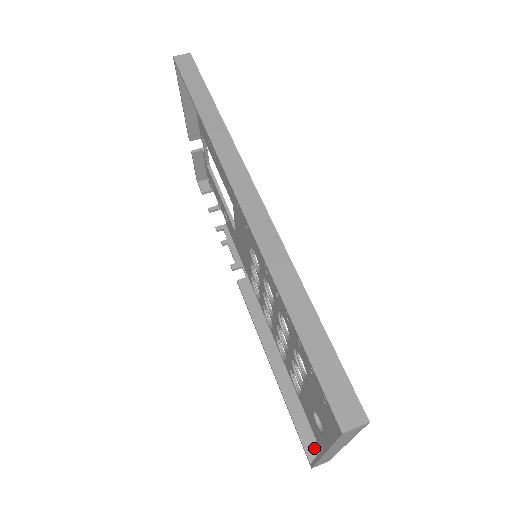
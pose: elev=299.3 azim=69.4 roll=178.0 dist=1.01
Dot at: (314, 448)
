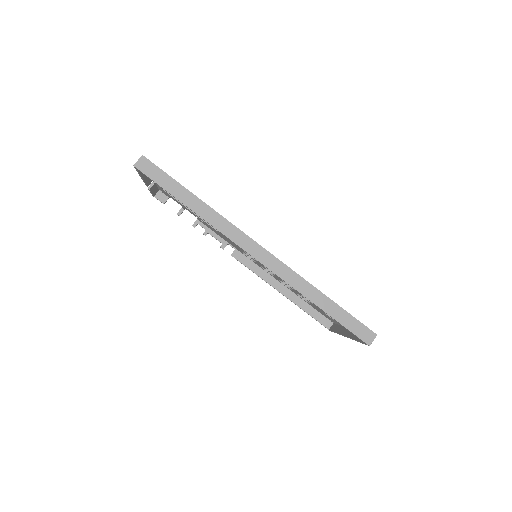
Dot at: (327, 321)
